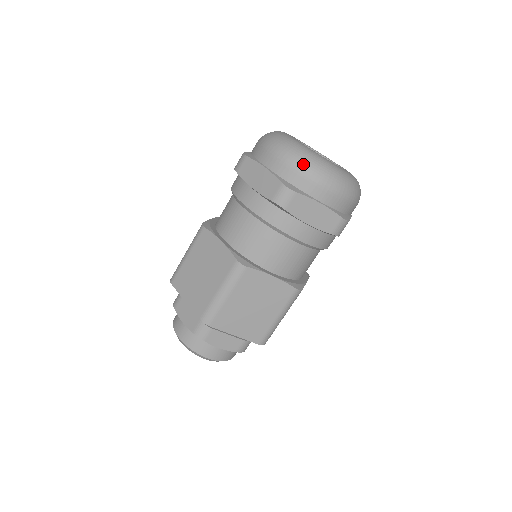
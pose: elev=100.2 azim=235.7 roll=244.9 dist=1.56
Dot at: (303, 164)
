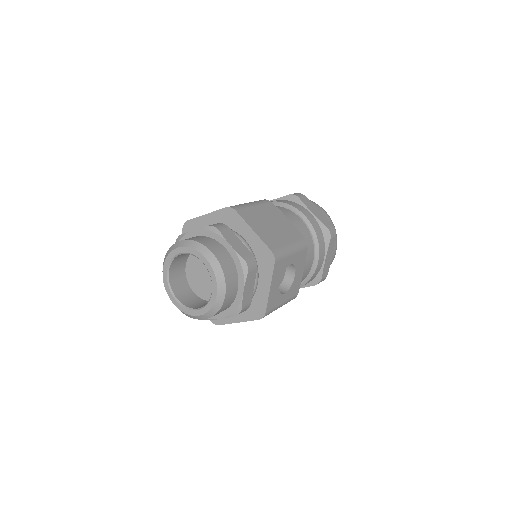
Dot at: occluded
